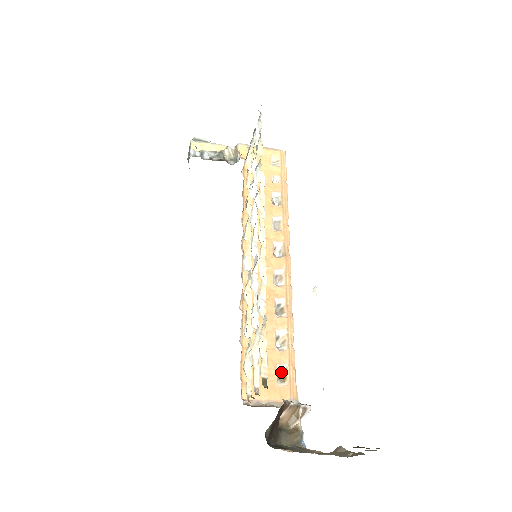
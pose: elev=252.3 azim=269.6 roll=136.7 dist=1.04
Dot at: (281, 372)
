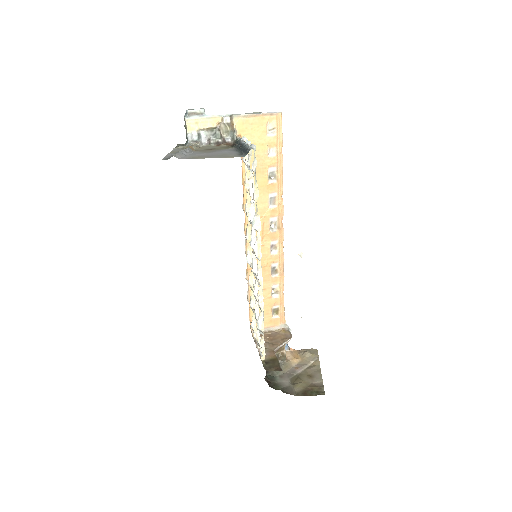
Dot at: (275, 310)
